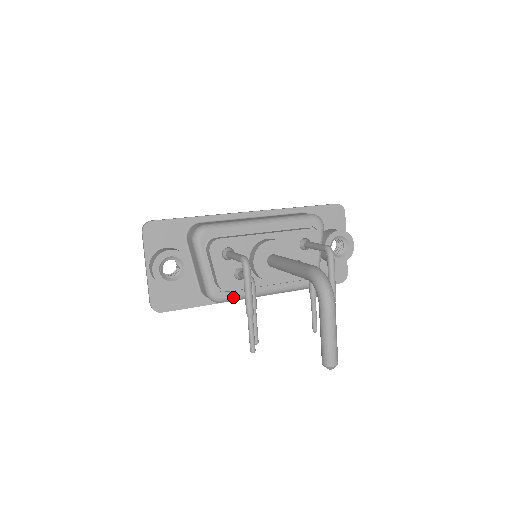
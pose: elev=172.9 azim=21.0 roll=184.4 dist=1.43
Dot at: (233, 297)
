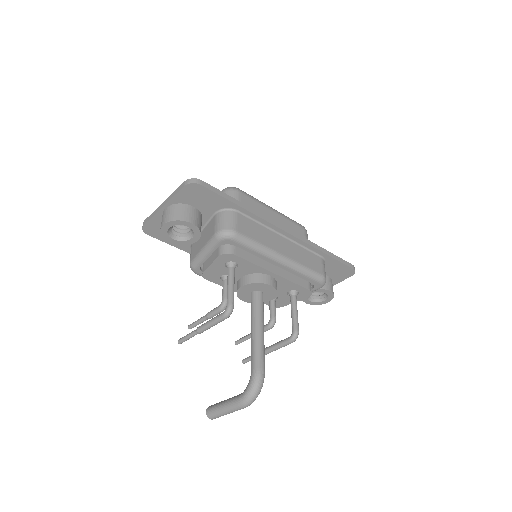
Dot at: occluded
